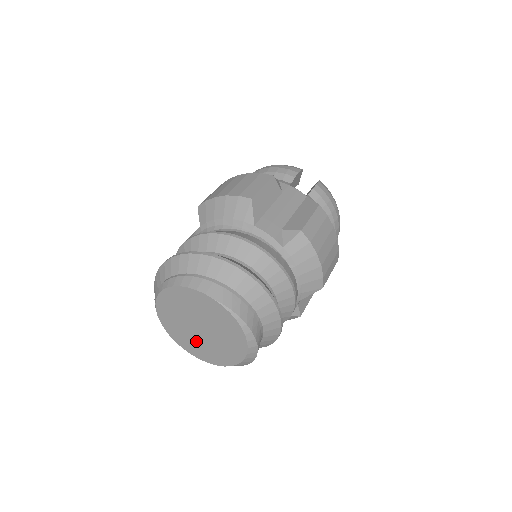
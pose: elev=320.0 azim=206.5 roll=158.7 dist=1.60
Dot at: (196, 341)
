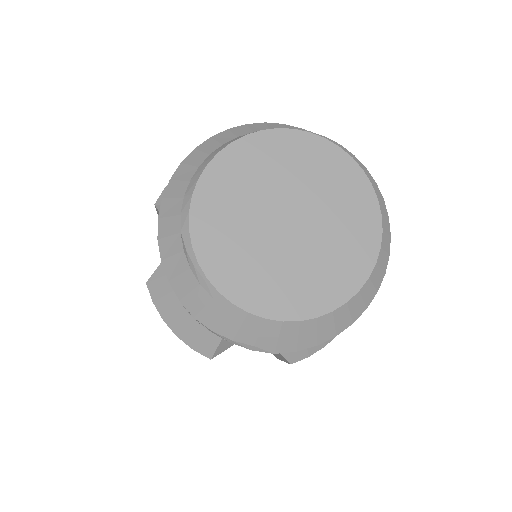
Dot at: (289, 267)
